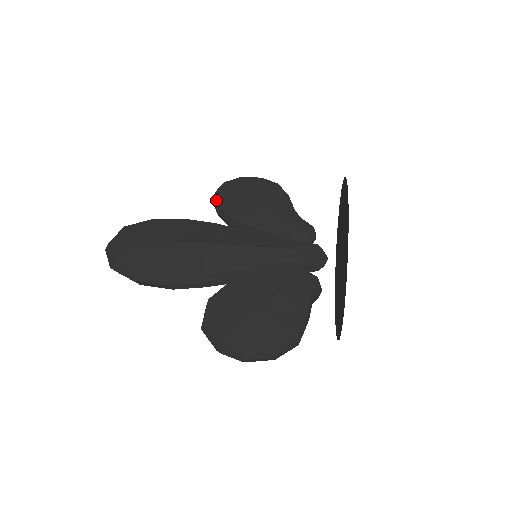
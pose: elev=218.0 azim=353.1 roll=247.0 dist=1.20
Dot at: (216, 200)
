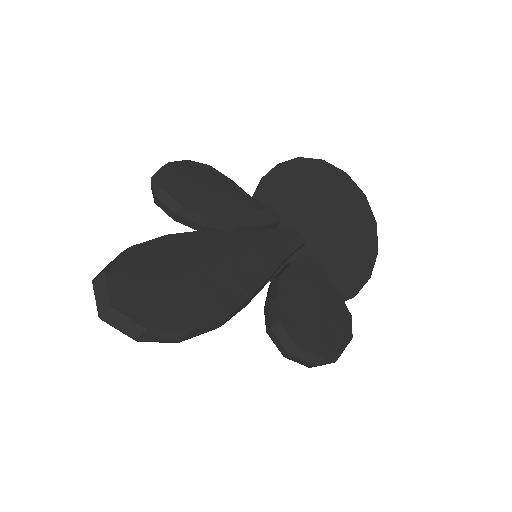
Dot at: (174, 199)
